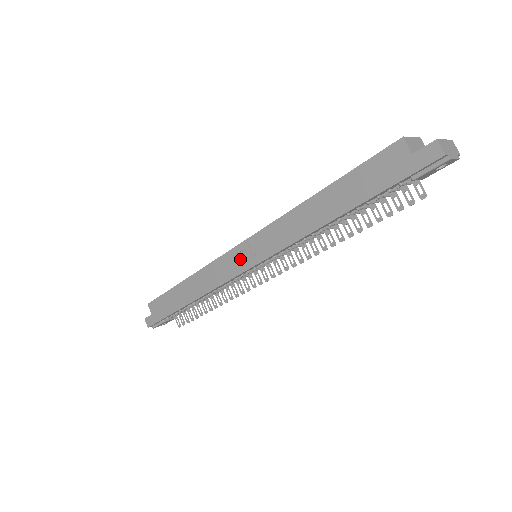
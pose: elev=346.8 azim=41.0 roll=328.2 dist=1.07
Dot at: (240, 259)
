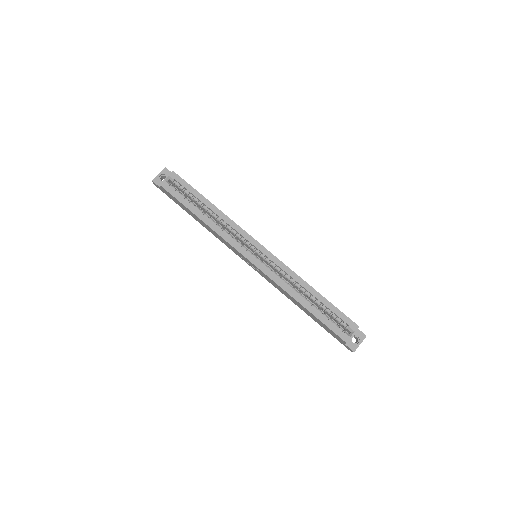
Dot at: (246, 261)
